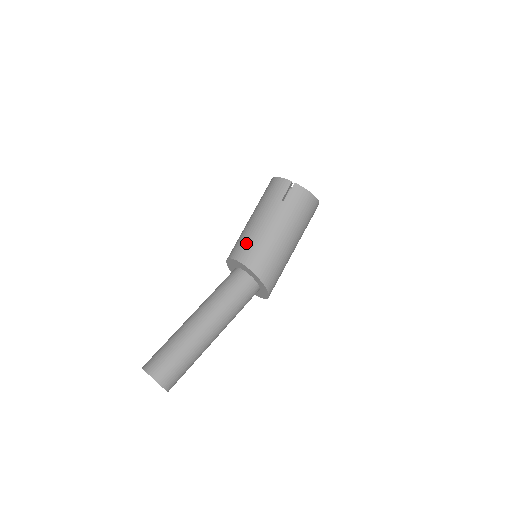
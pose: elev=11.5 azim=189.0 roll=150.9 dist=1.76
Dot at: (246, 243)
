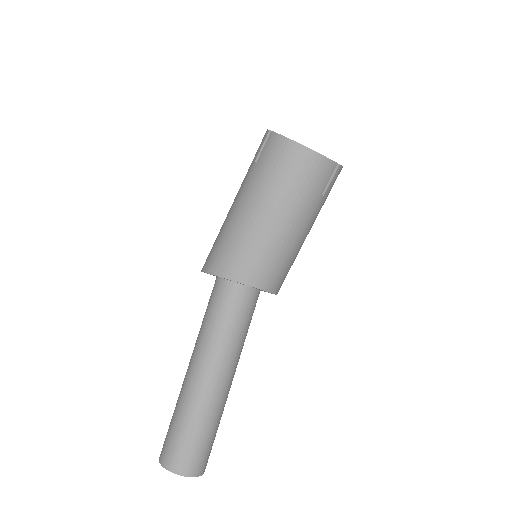
Dot at: (273, 264)
